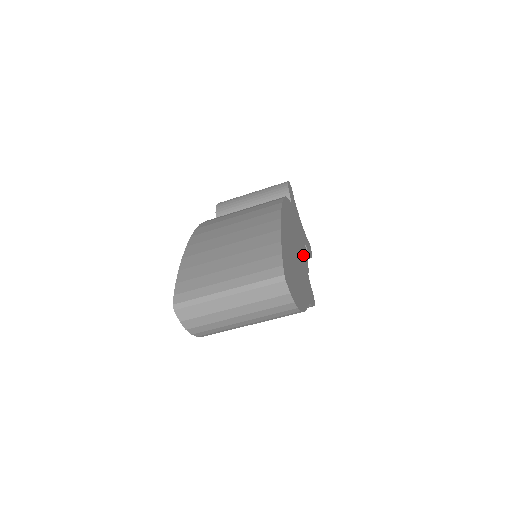
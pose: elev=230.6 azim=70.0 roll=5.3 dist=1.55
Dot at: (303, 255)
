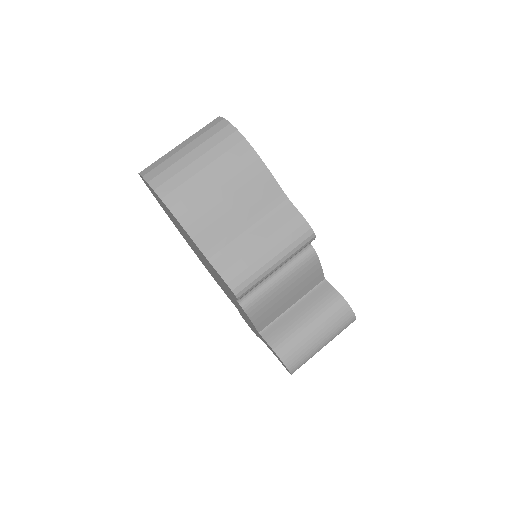
Dot at: occluded
